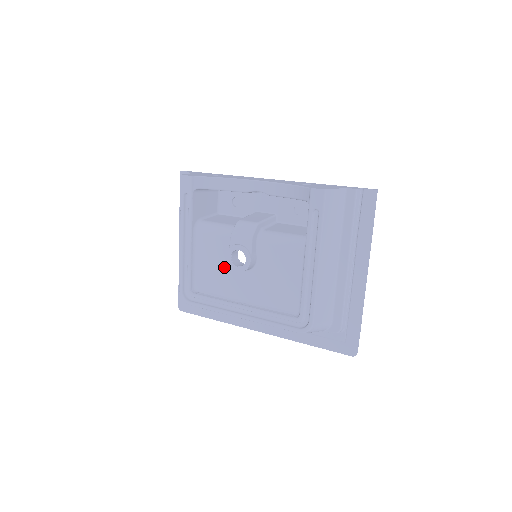
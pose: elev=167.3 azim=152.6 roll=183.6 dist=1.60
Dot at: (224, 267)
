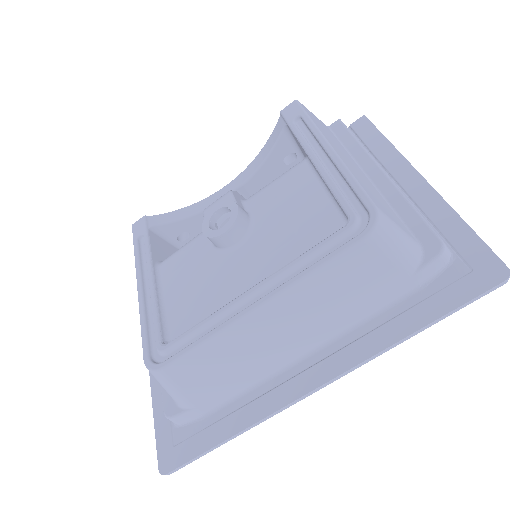
Dot at: (208, 269)
